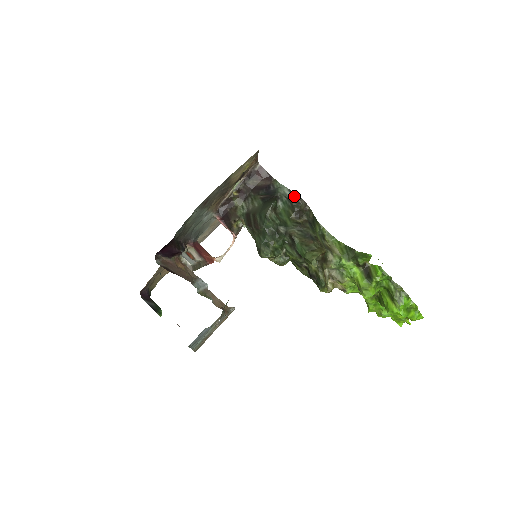
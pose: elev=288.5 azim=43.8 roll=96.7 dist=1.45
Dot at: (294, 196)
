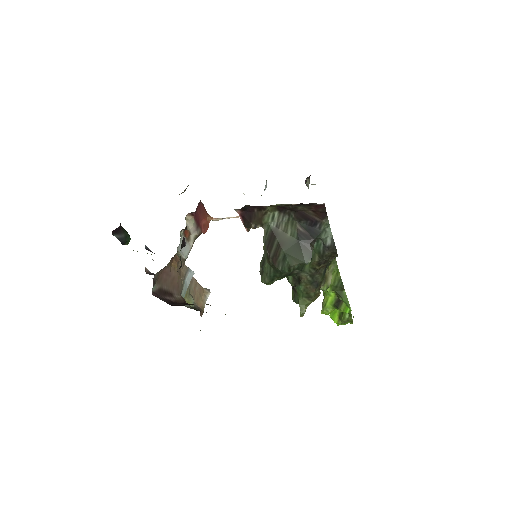
Dot at: (332, 249)
